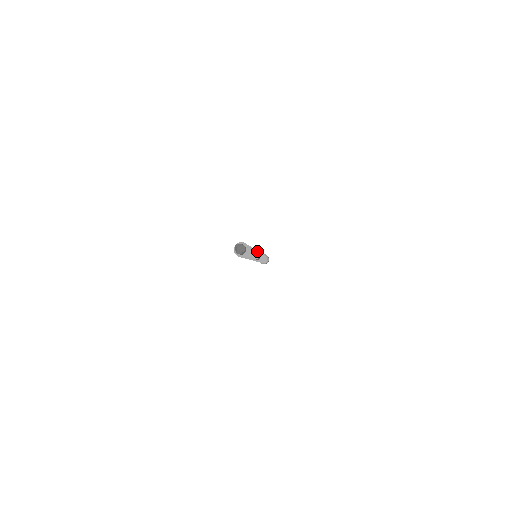
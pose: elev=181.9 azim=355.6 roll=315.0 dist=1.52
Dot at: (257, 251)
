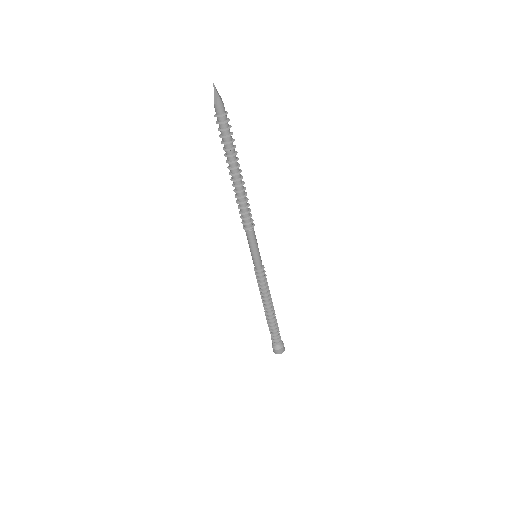
Dot at: occluded
